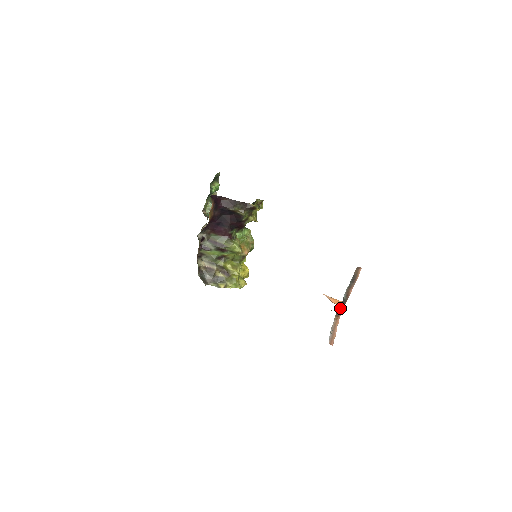
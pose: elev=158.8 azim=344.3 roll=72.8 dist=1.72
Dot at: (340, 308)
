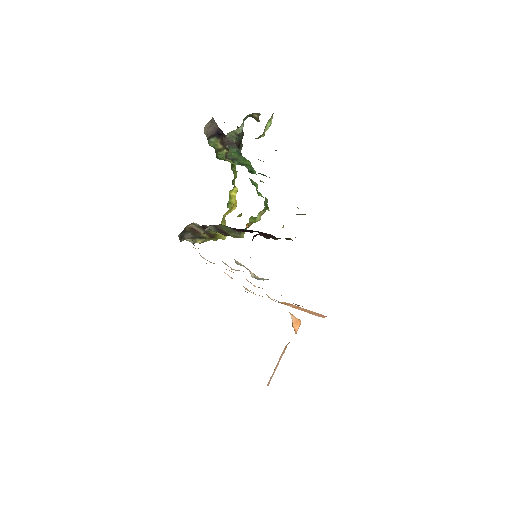
Dot at: occluded
